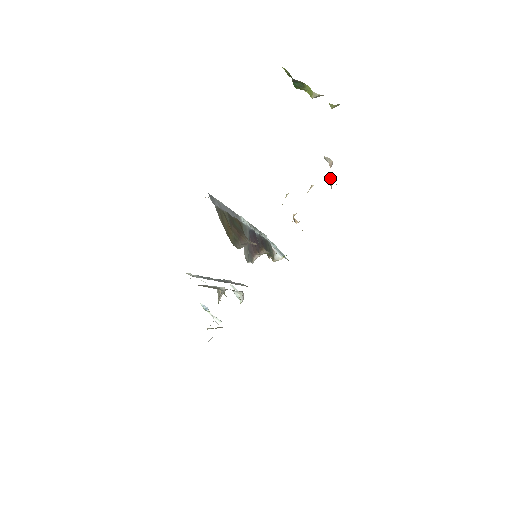
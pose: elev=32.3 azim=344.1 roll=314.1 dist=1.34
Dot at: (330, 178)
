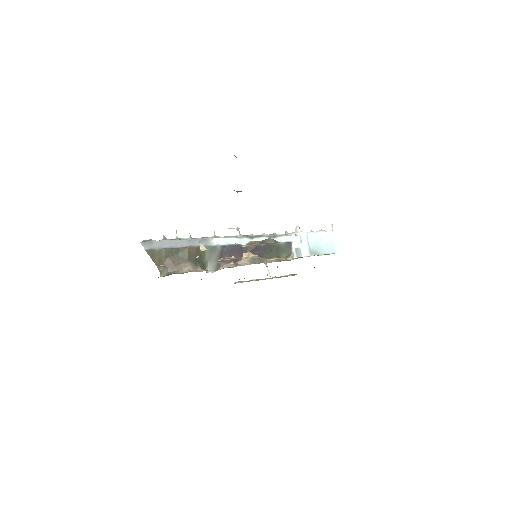
Dot at: occluded
